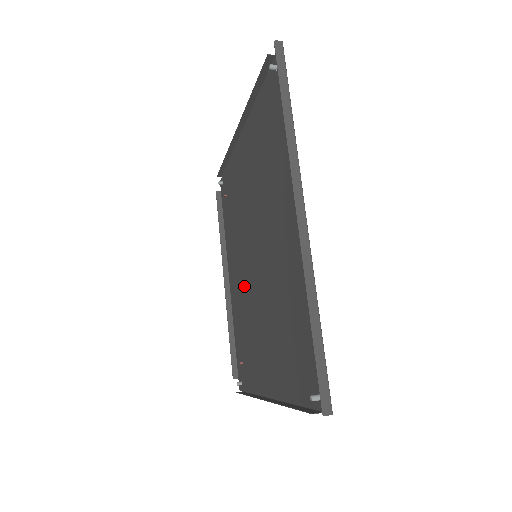
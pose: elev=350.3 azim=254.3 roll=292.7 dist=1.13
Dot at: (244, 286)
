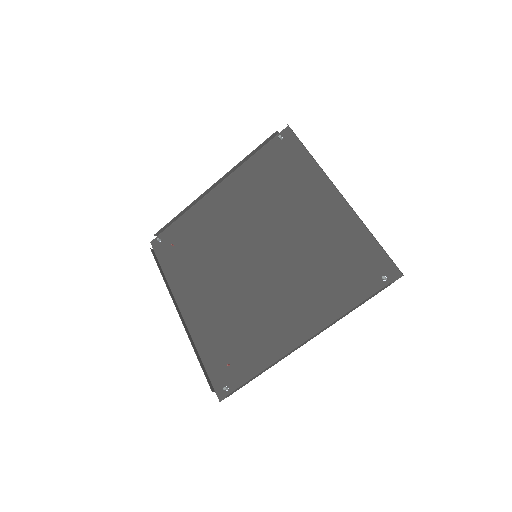
Dot at: (228, 293)
